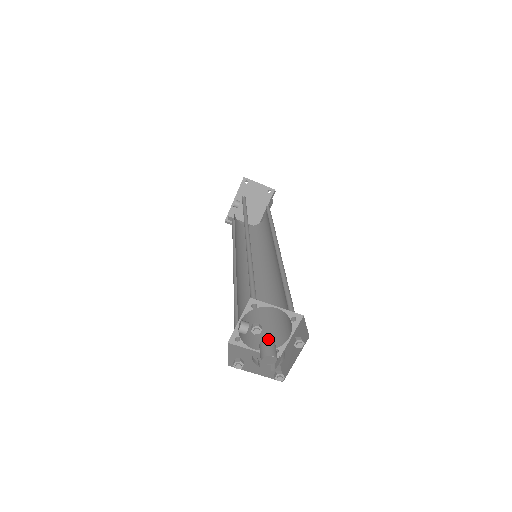
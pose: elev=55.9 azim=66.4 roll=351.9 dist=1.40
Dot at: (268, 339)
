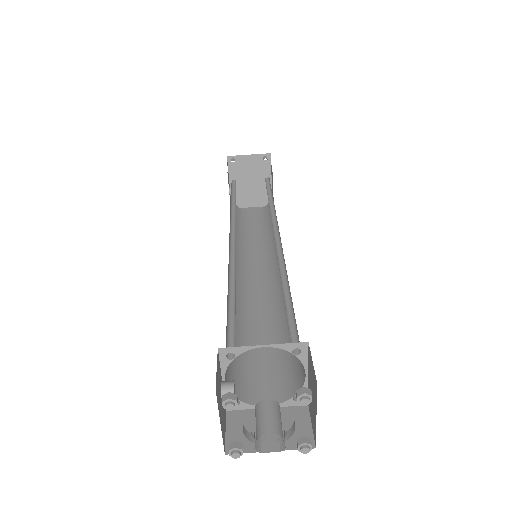
Dot at: (263, 401)
